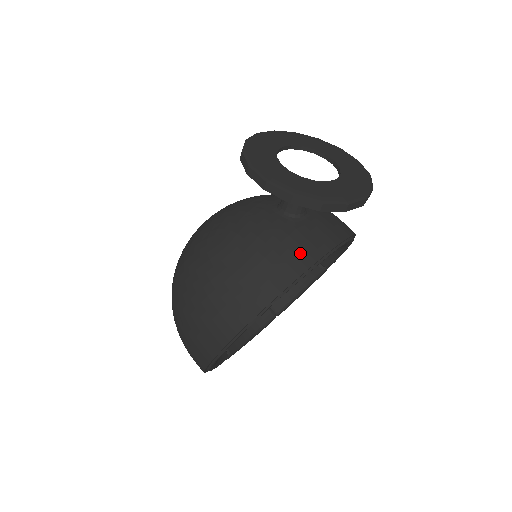
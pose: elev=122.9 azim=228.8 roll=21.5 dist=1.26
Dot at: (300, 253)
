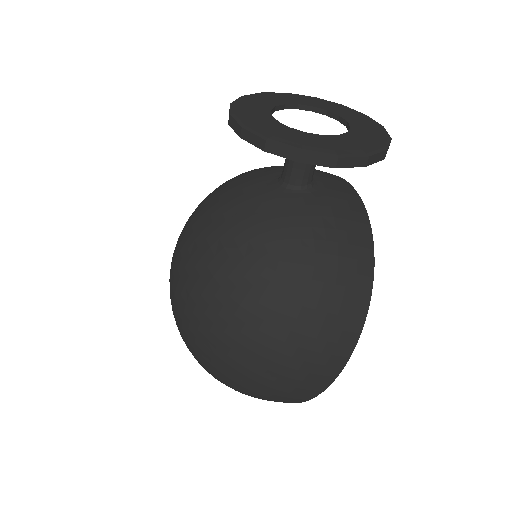
Dot at: (354, 216)
